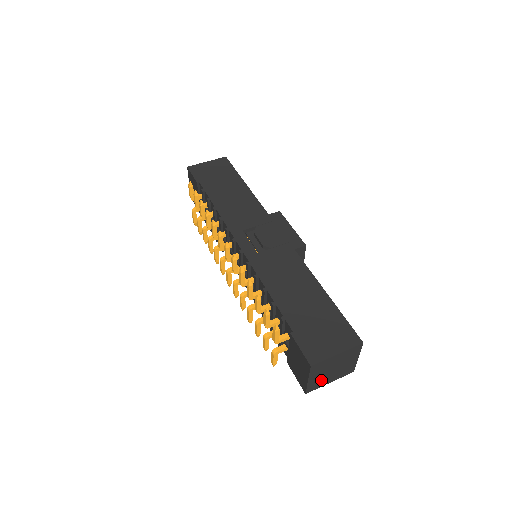
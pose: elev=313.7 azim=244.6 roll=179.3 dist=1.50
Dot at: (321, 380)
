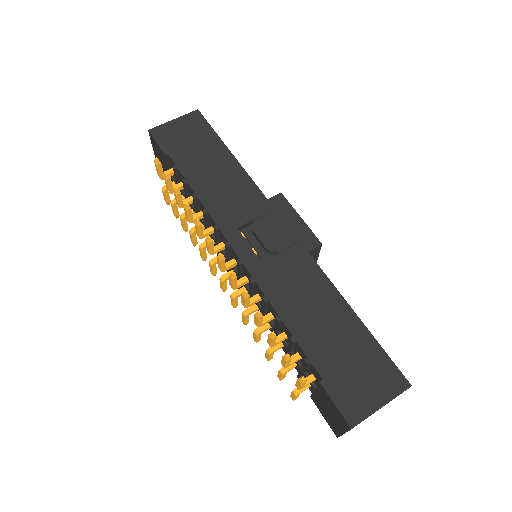
Dot at: occluded
